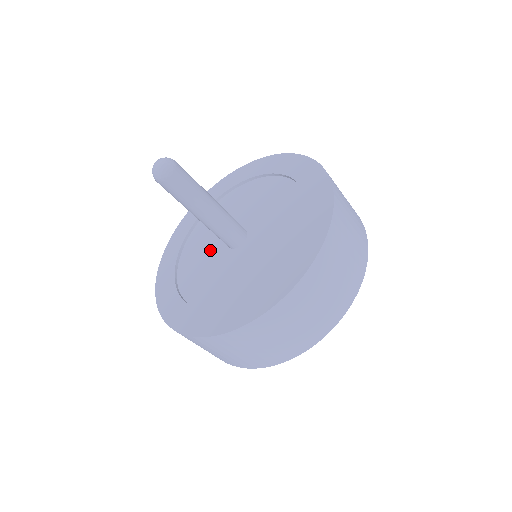
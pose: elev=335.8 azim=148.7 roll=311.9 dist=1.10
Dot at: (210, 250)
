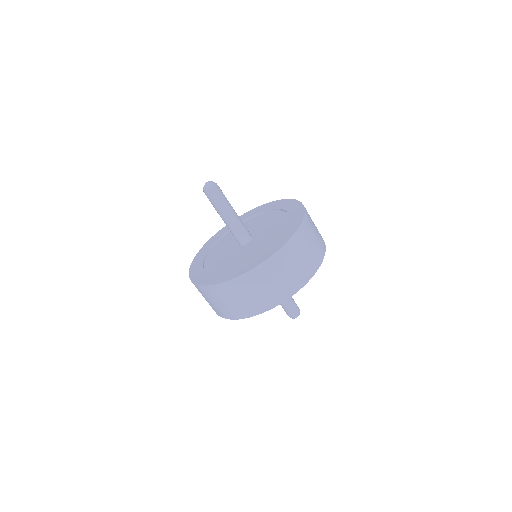
Dot at: (230, 244)
